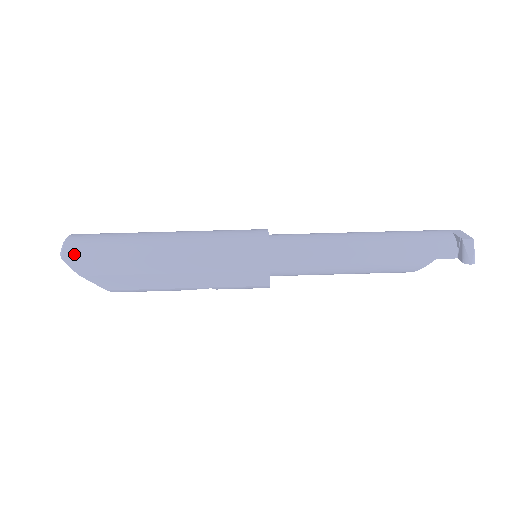
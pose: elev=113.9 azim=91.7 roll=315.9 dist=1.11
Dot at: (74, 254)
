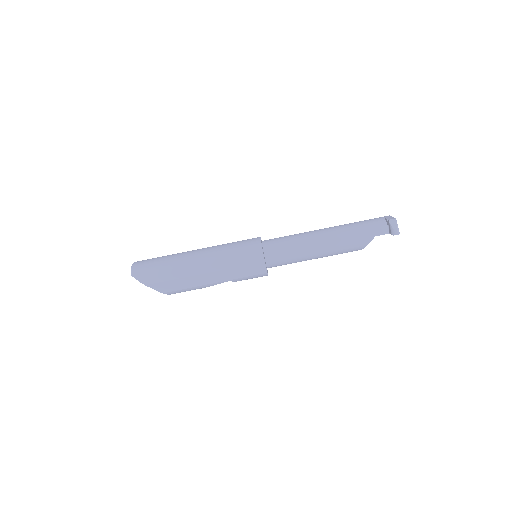
Dot at: (139, 272)
